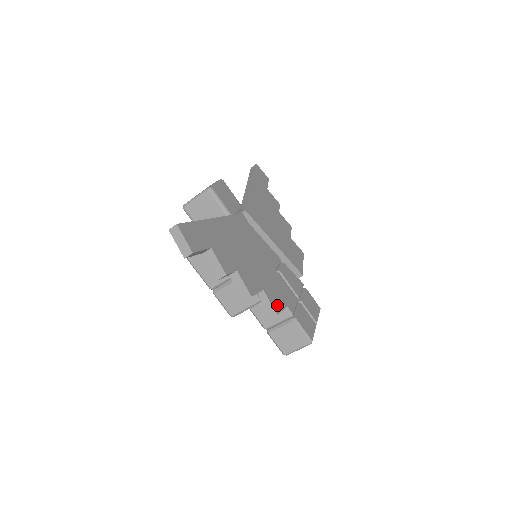
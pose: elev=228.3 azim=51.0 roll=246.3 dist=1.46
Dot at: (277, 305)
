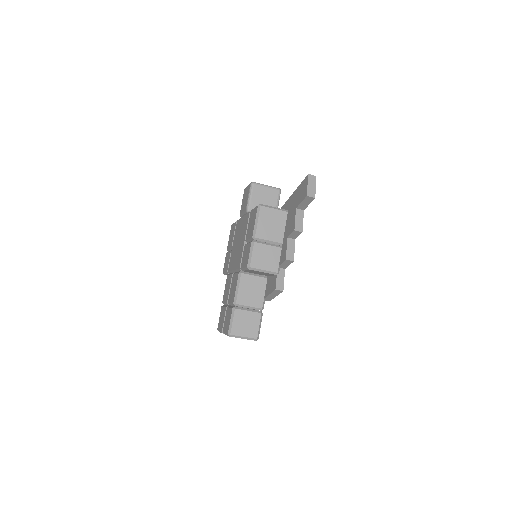
Dot at: occluded
